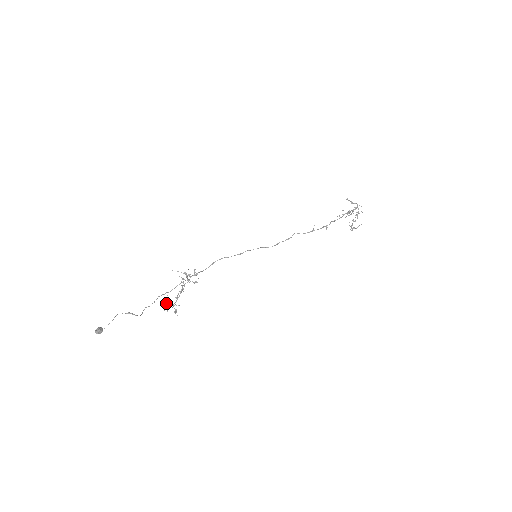
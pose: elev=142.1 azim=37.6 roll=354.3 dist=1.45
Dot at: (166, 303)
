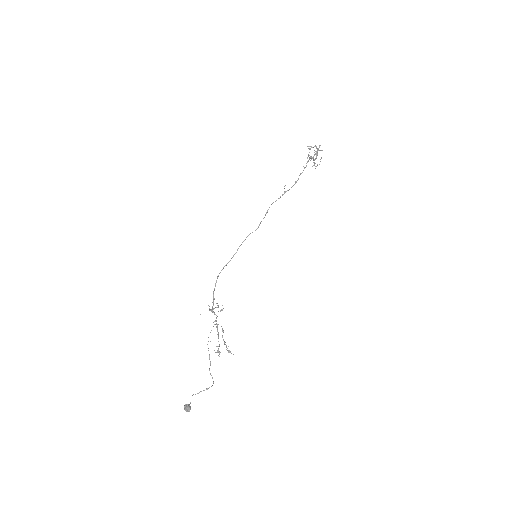
Dot at: (218, 351)
